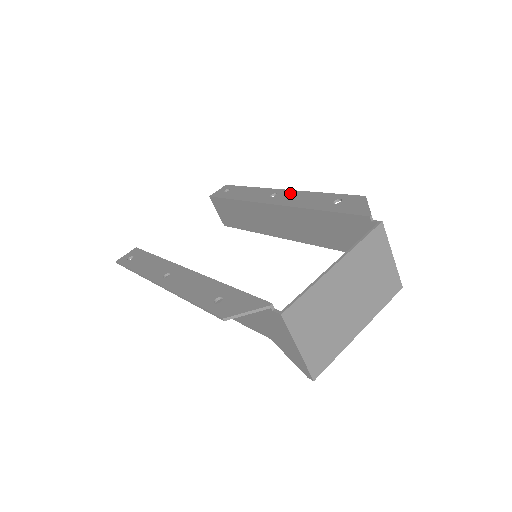
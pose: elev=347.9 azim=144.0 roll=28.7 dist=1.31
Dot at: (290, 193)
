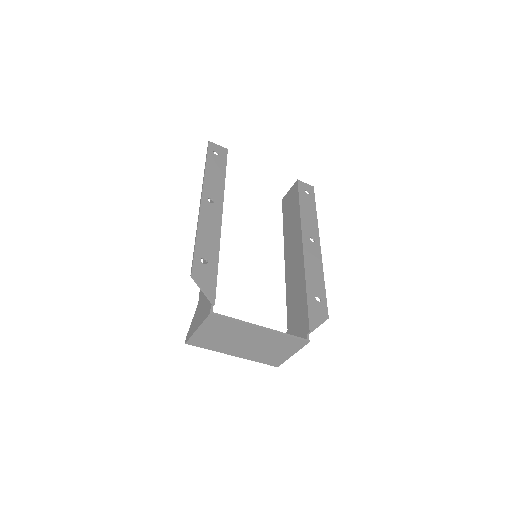
Dot at: (318, 253)
